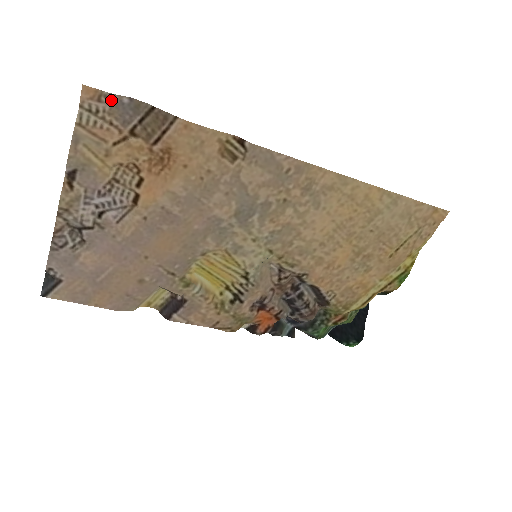
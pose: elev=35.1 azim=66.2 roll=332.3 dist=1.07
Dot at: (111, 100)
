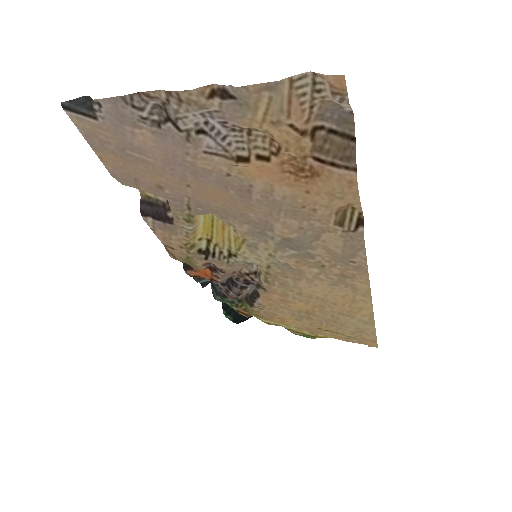
Dot at: (341, 103)
